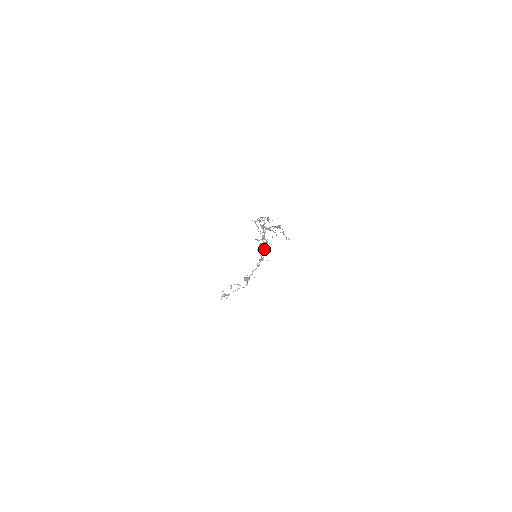
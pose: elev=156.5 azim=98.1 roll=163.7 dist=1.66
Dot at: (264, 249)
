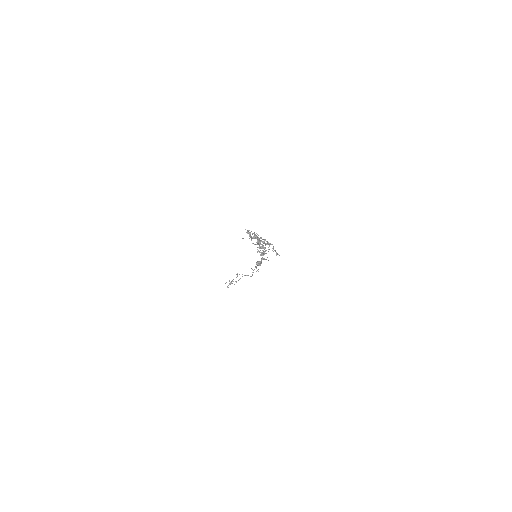
Dot at: (263, 251)
